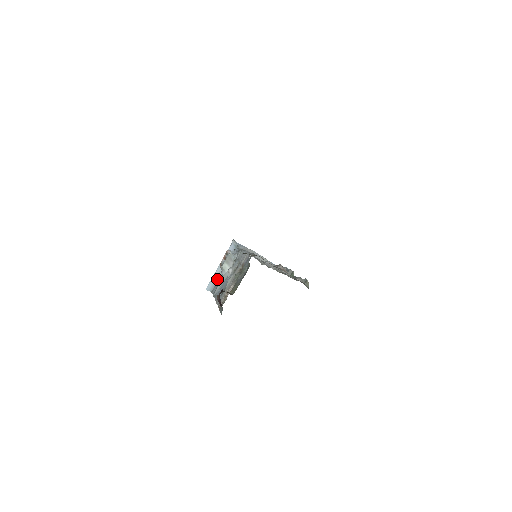
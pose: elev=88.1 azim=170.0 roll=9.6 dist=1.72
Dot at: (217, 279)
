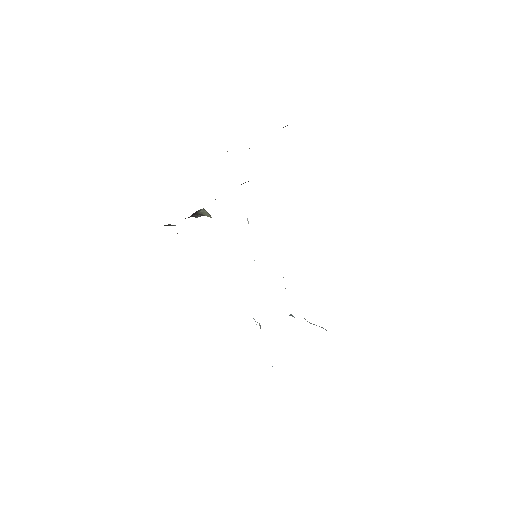
Dot at: occluded
